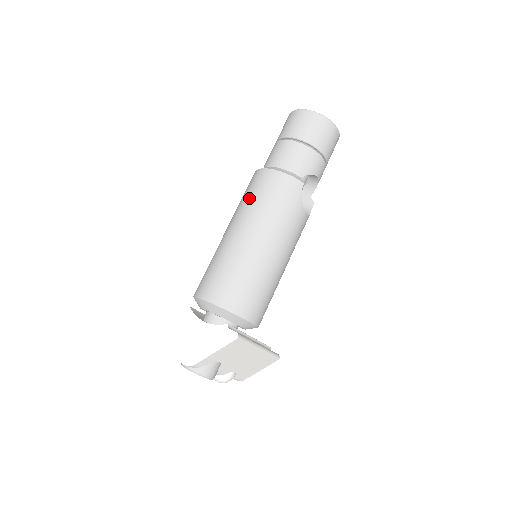
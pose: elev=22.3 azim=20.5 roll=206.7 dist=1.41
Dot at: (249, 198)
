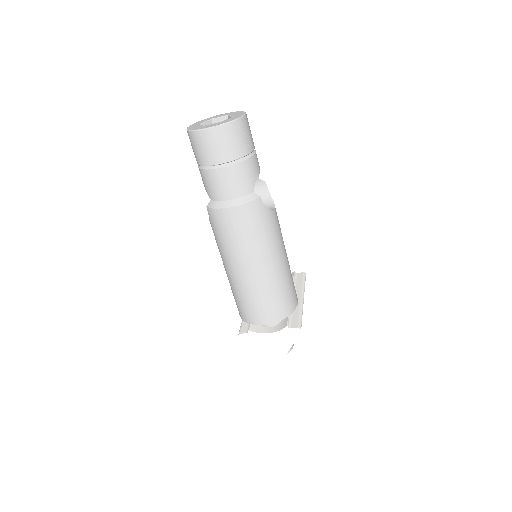
Dot at: (227, 240)
